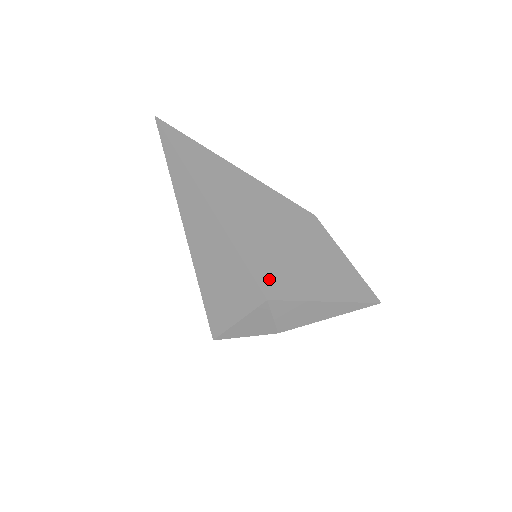
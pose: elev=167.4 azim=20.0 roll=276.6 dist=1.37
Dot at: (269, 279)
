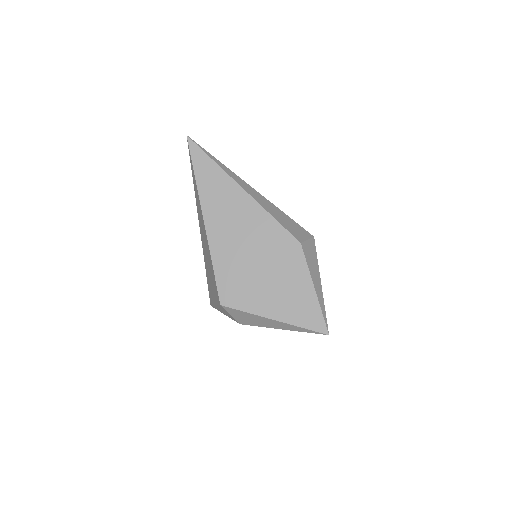
Dot at: (229, 290)
